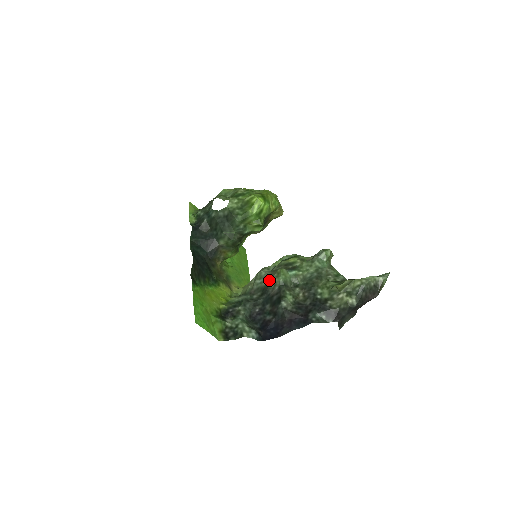
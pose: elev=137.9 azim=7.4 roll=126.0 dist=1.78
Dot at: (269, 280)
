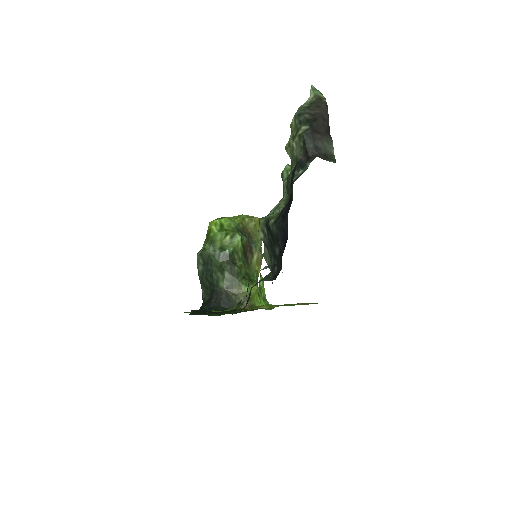
Dot at: occluded
